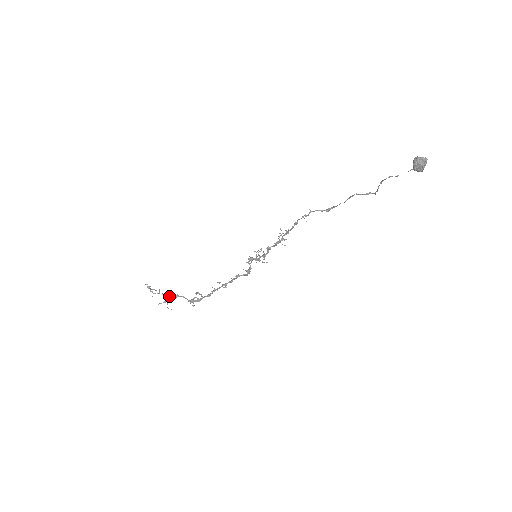
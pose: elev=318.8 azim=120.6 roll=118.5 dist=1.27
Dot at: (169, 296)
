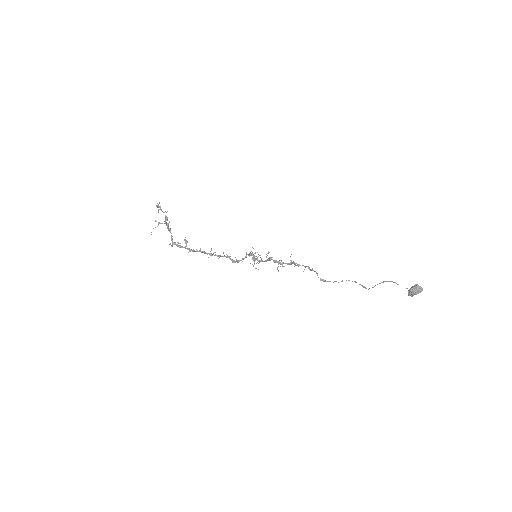
Dot at: occluded
